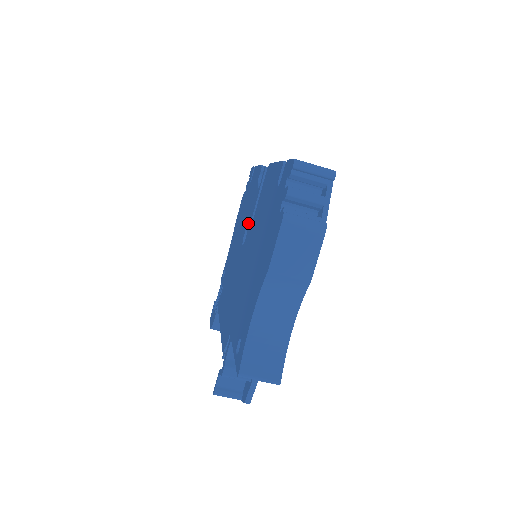
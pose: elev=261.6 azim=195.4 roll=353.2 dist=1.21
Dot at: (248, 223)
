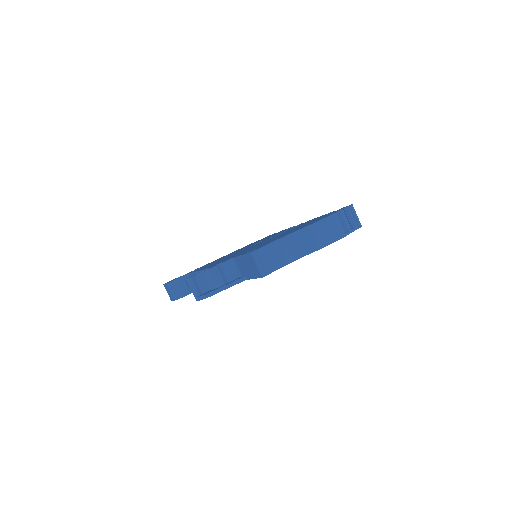
Dot at: occluded
